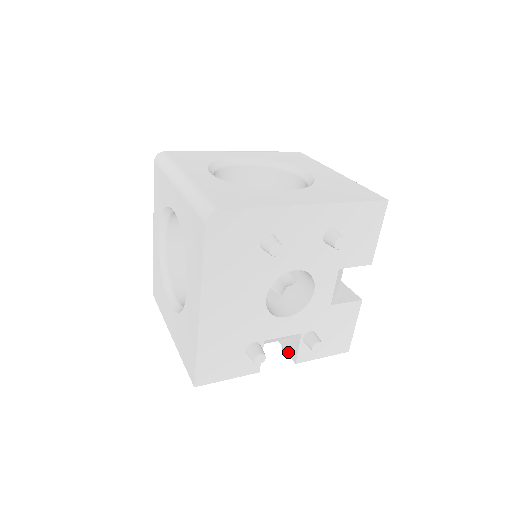
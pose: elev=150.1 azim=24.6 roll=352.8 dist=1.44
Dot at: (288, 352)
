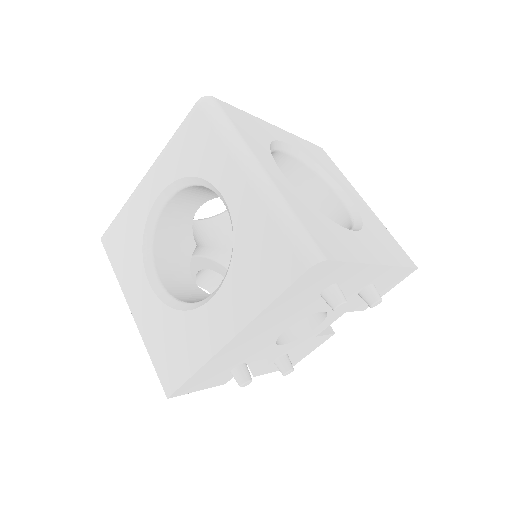
Dot at: occluded
